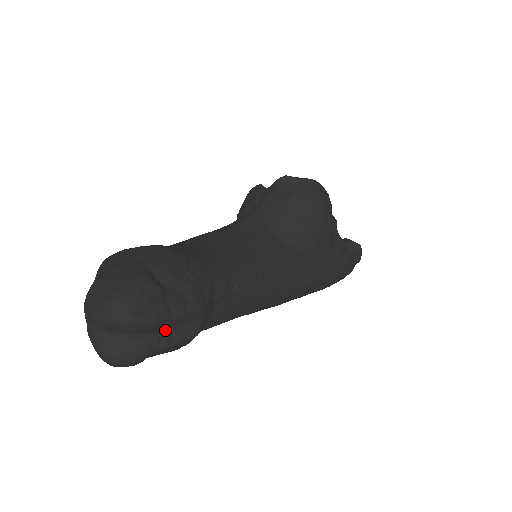
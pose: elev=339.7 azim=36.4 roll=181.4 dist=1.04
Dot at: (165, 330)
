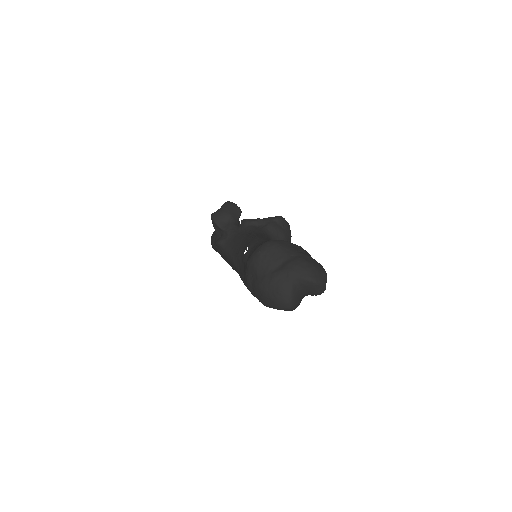
Dot at: occluded
